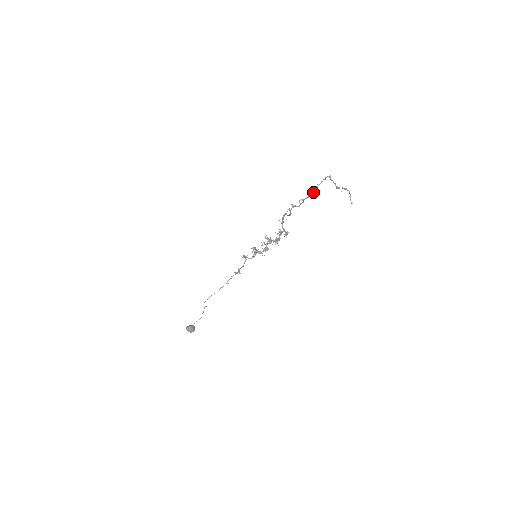
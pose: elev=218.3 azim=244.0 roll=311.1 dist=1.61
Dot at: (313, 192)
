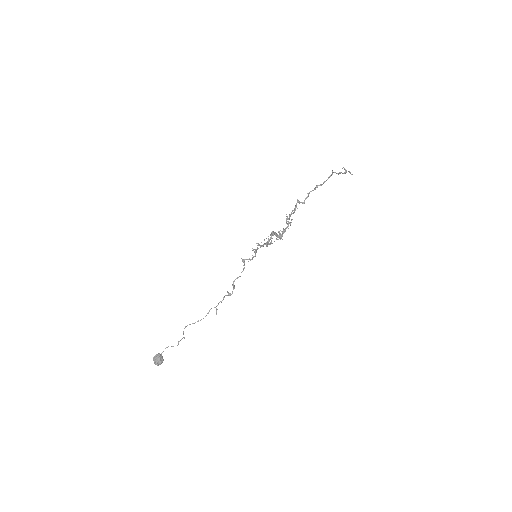
Dot at: (317, 186)
